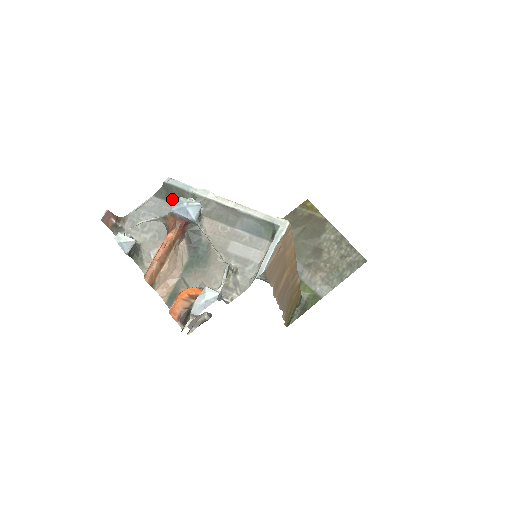
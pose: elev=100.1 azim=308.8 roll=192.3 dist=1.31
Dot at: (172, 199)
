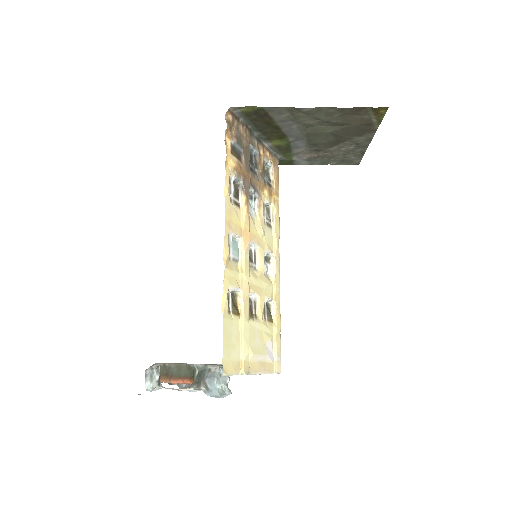
Dot at: occluded
